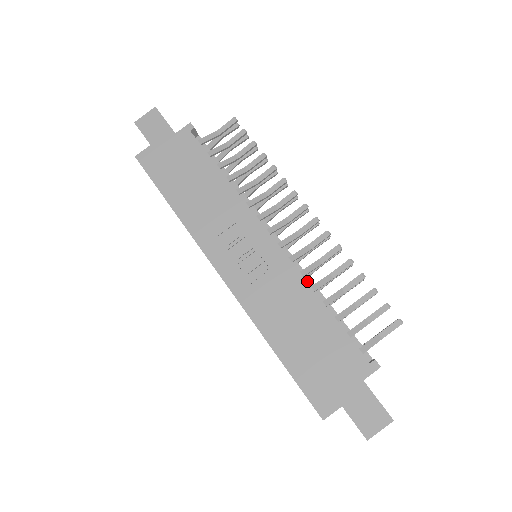
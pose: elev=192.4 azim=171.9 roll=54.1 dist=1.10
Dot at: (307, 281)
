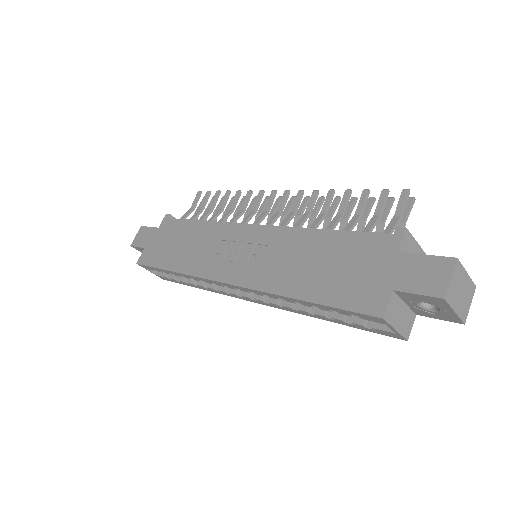
Dot at: occluded
